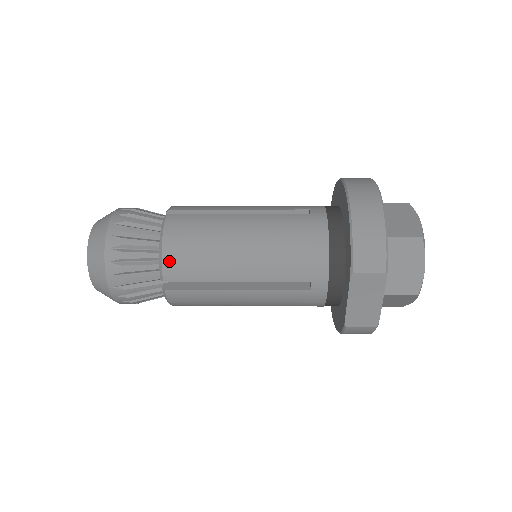
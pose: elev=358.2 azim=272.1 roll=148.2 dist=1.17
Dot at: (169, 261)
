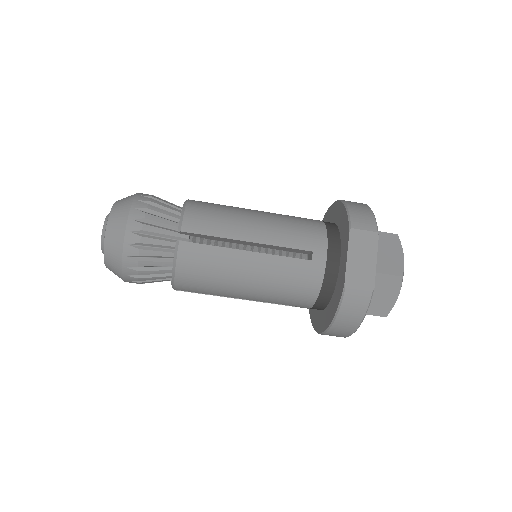
Dot at: (190, 215)
